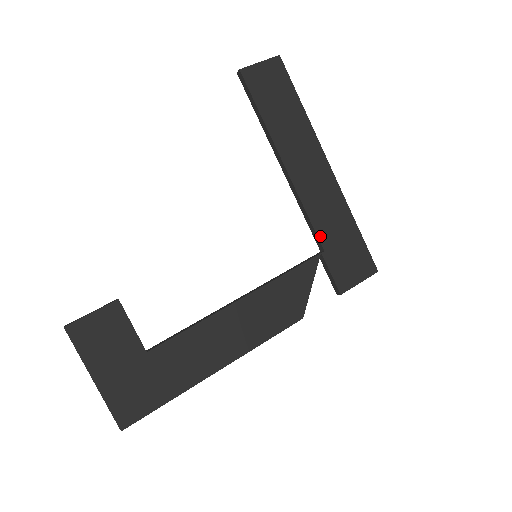
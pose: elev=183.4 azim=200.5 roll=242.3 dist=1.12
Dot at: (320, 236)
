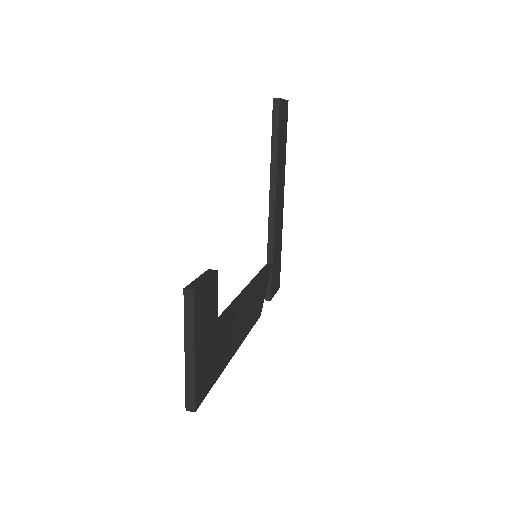
Dot at: (274, 251)
